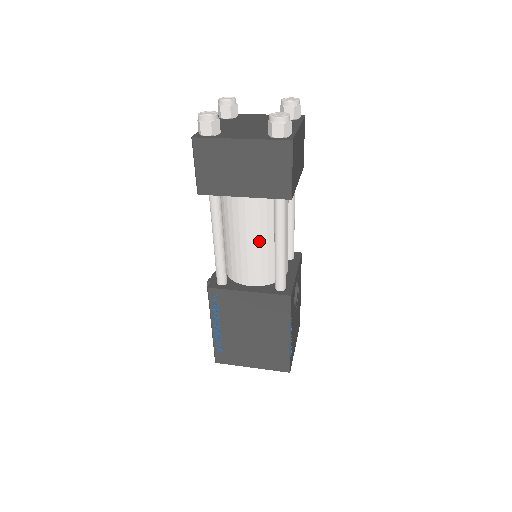
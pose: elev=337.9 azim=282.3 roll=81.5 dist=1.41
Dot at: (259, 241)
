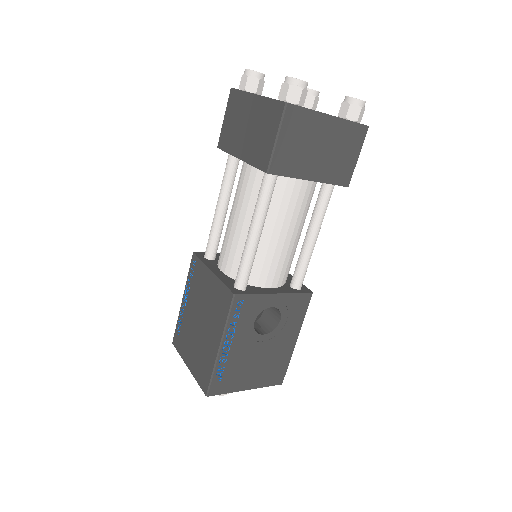
Dot at: (243, 222)
